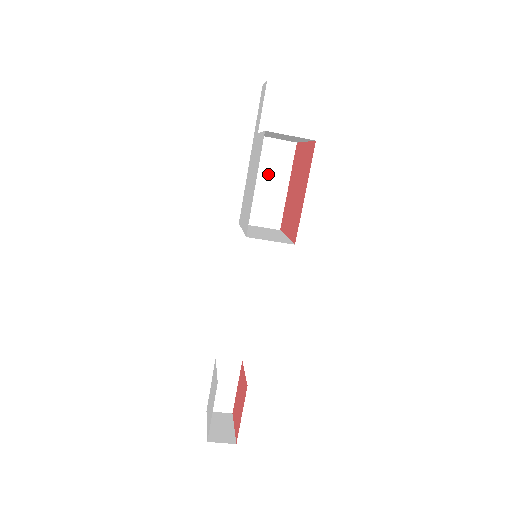
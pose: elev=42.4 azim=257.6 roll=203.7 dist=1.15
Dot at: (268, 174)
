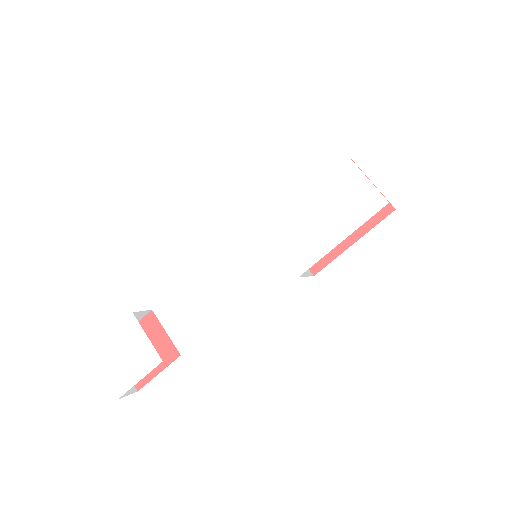
Dot at: occluded
